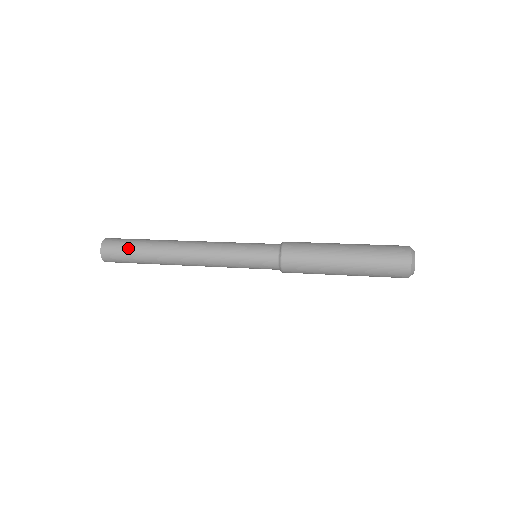
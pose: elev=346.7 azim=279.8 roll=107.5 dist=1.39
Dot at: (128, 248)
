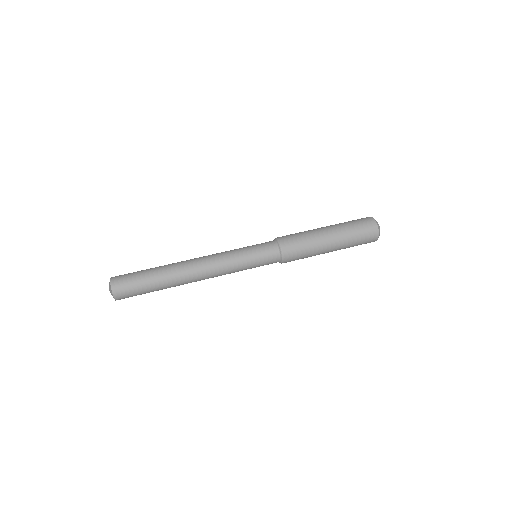
Dot at: (142, 288)
